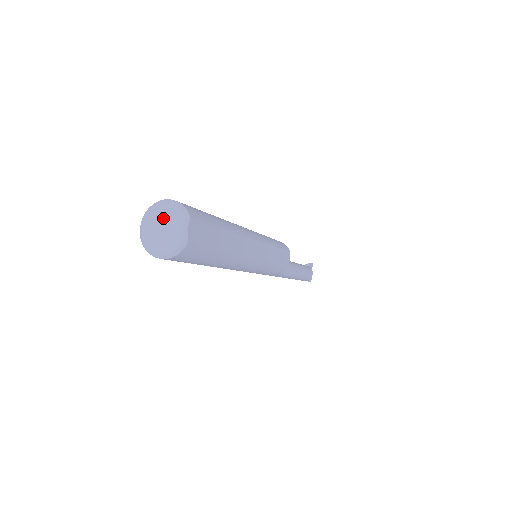
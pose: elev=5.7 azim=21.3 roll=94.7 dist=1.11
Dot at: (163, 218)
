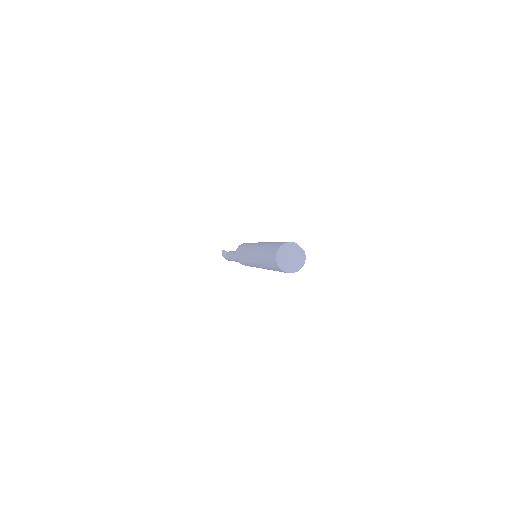
Dot at: (287, 254)
